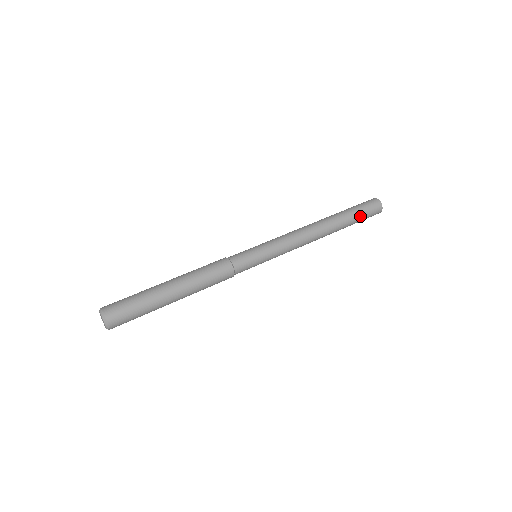
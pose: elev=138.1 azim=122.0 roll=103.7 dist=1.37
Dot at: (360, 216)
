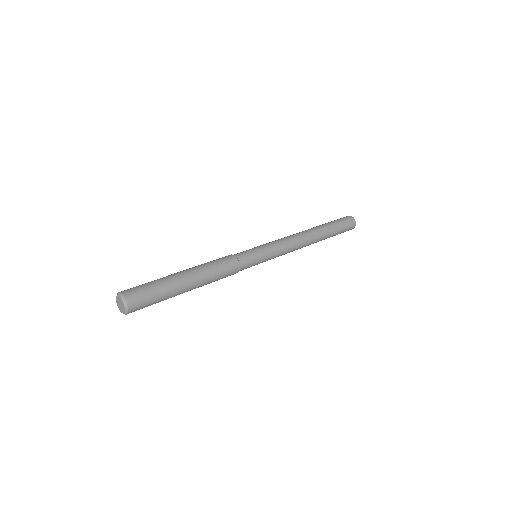
Dot at: (338, 225)
